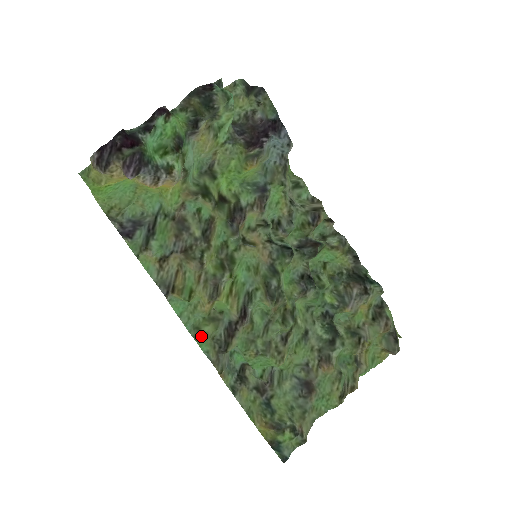
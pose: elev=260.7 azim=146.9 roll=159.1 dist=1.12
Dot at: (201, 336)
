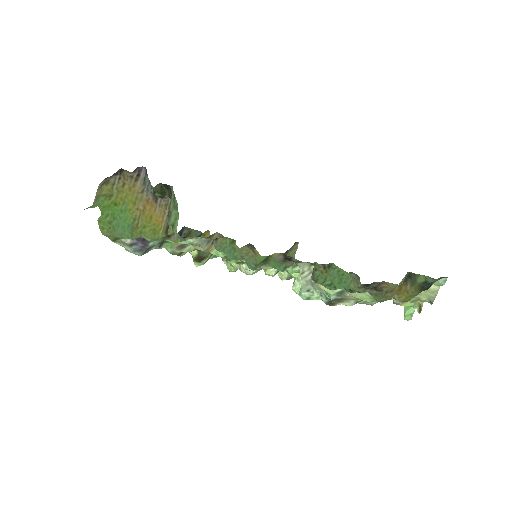
Dot at: (268, 258)
